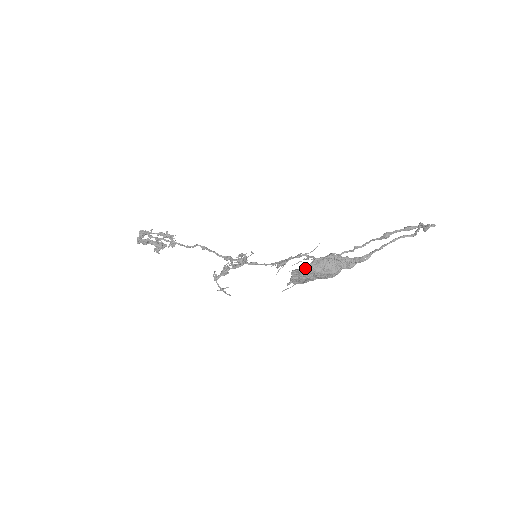
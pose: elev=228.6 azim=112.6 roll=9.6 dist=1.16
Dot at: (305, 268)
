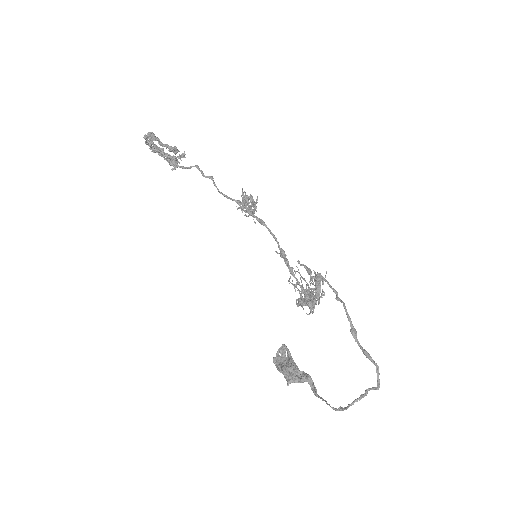
Dot at: (278, 369)
